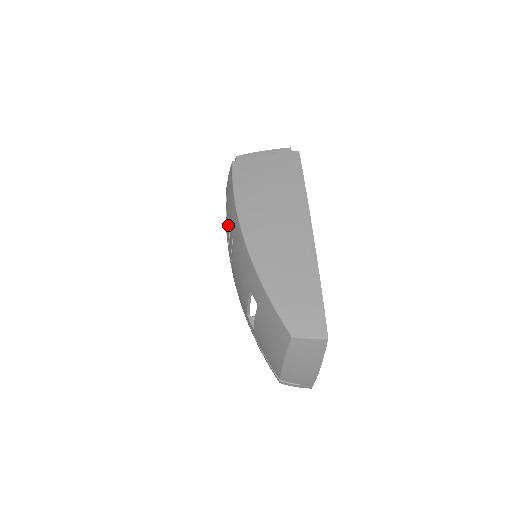
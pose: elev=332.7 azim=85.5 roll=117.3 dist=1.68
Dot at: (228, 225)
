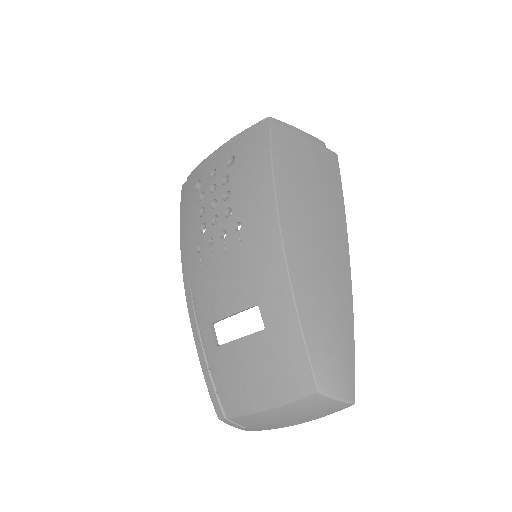
Dot at: (231, 199)
